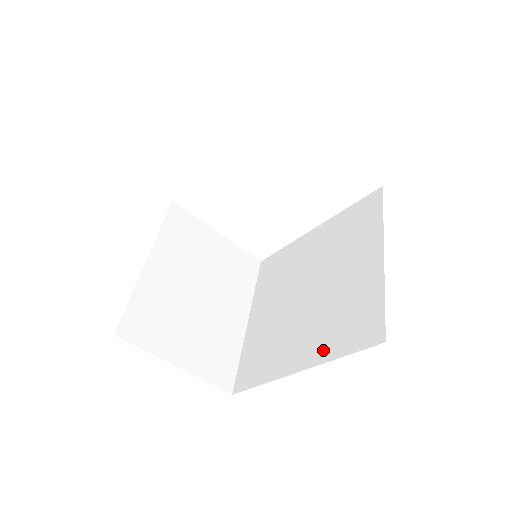
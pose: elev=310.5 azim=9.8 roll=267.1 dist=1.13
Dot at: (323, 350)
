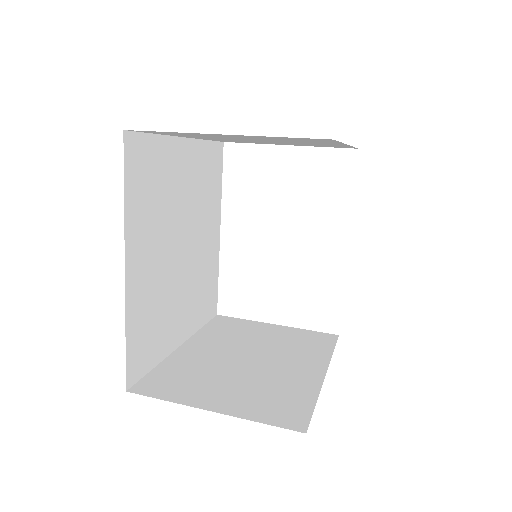
Dot at: occluded
